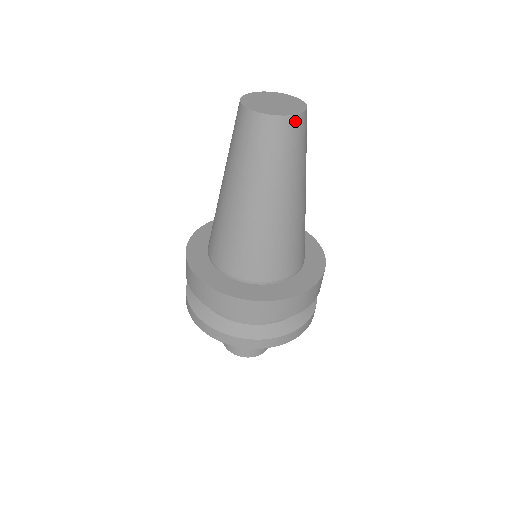
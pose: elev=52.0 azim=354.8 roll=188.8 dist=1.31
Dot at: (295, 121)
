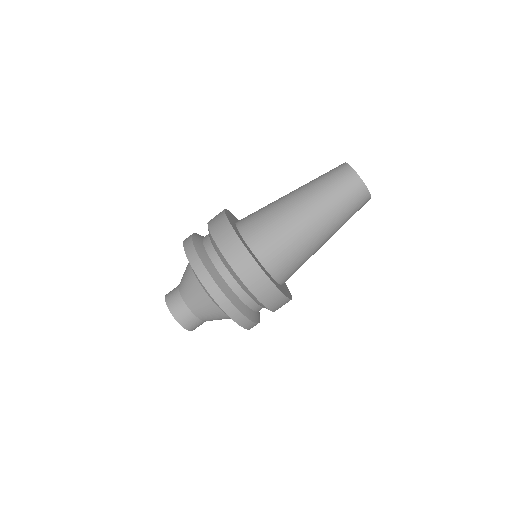
Dot at: occluded
